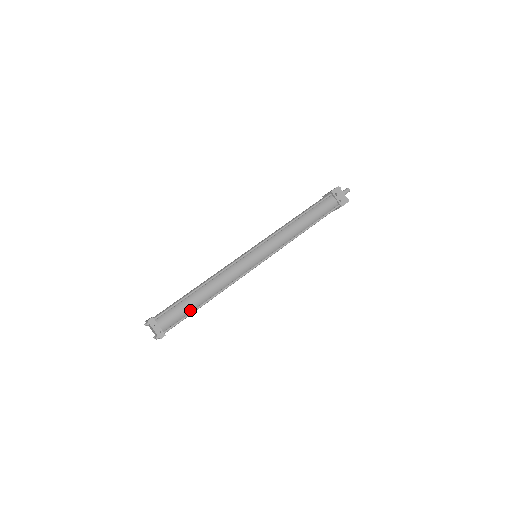
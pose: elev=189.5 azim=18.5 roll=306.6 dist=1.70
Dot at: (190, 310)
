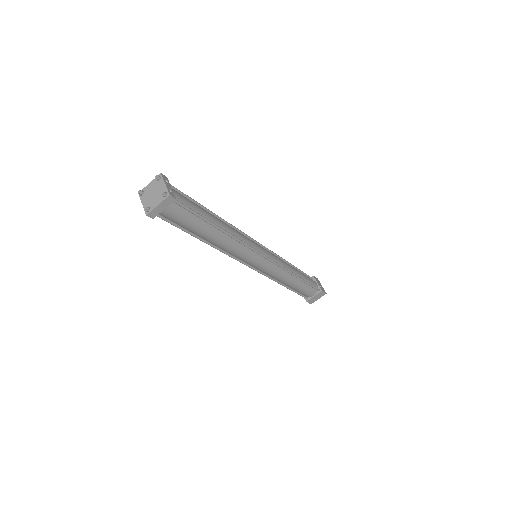
Dot at: (201, 215)
